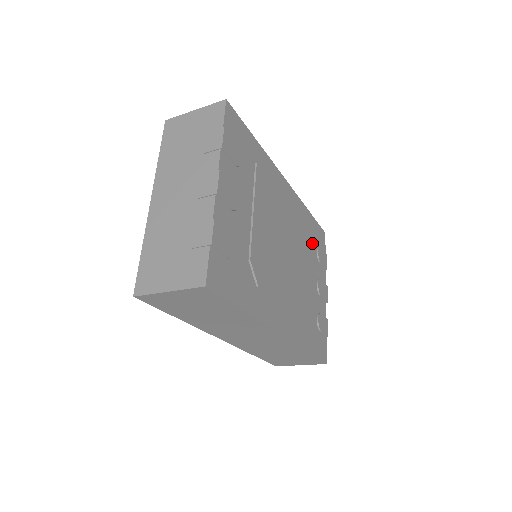
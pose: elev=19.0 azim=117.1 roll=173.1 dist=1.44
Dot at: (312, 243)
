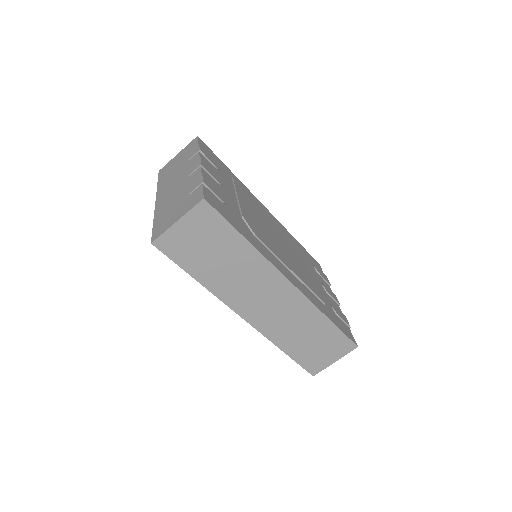
Dot at: (306, 259)
